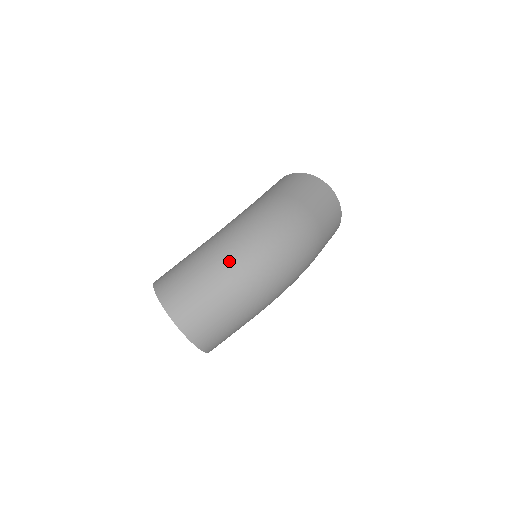
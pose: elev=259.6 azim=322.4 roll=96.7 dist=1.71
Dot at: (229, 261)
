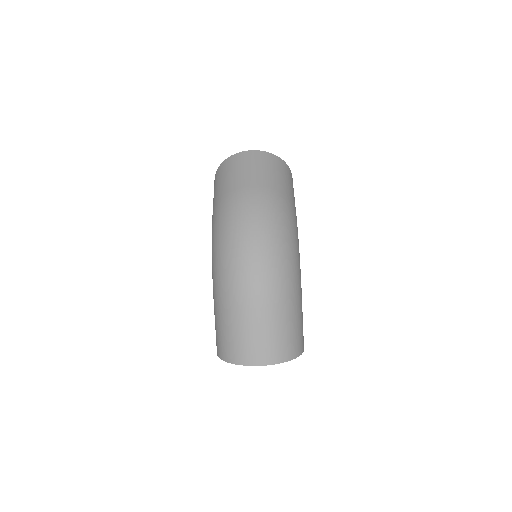
Dot at: (234, 288)
